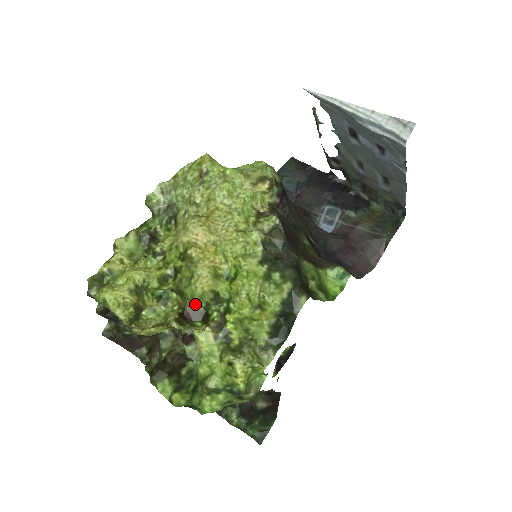
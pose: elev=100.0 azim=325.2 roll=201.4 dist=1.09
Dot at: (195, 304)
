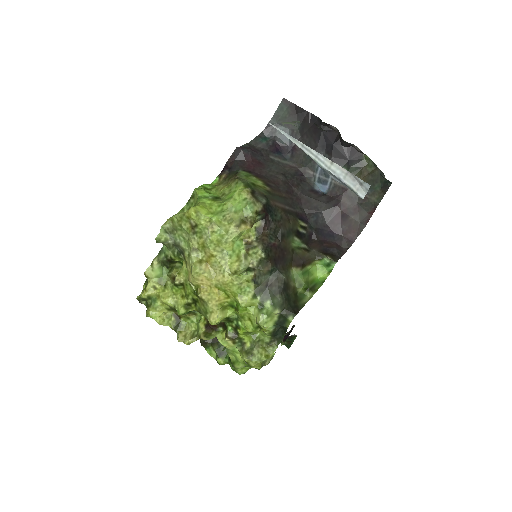
Dot at: occluded
